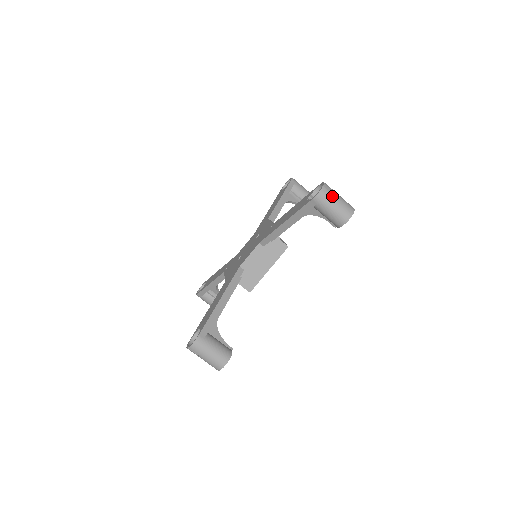
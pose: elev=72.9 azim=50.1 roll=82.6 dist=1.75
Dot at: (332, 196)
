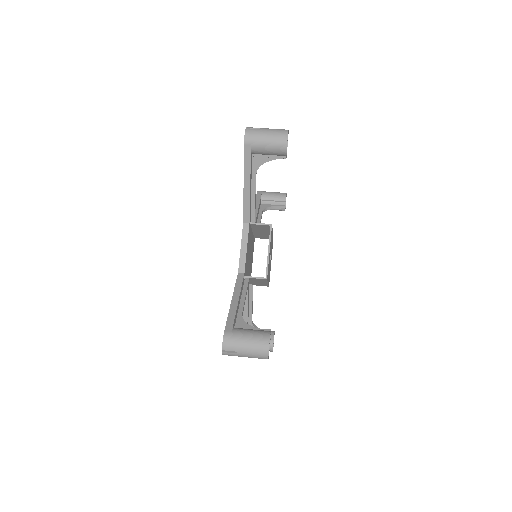
Dot at: occluded
